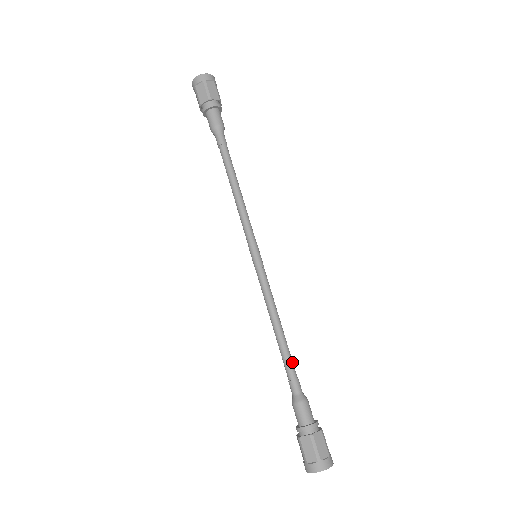
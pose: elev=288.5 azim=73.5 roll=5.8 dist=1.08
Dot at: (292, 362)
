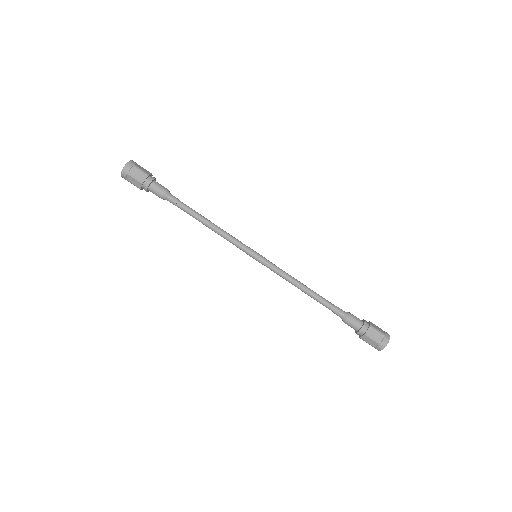
Dot at: (326, 300)
